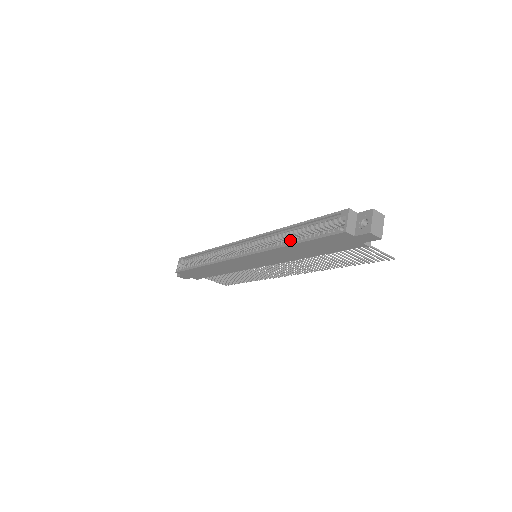
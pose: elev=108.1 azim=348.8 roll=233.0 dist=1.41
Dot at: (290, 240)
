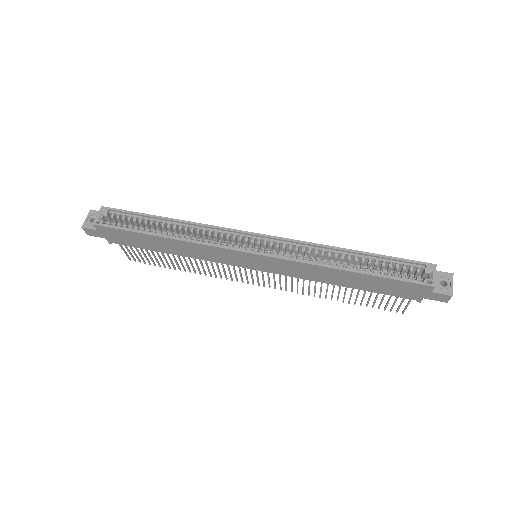
Dot at: (344, 264)
